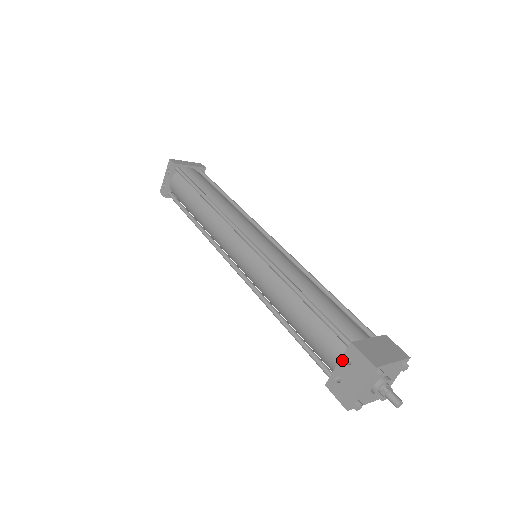
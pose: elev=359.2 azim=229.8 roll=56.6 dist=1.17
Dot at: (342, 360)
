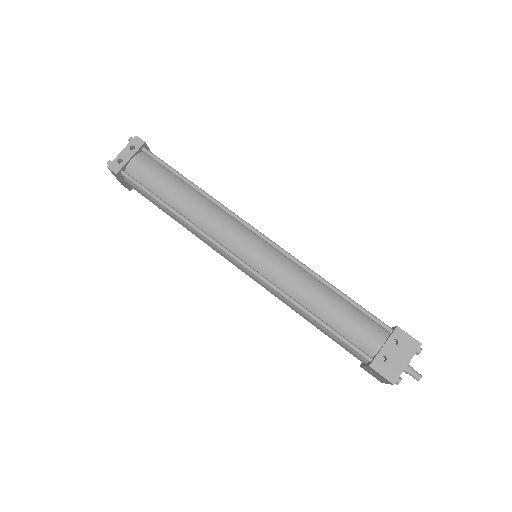
Dot at: (389, 341)
